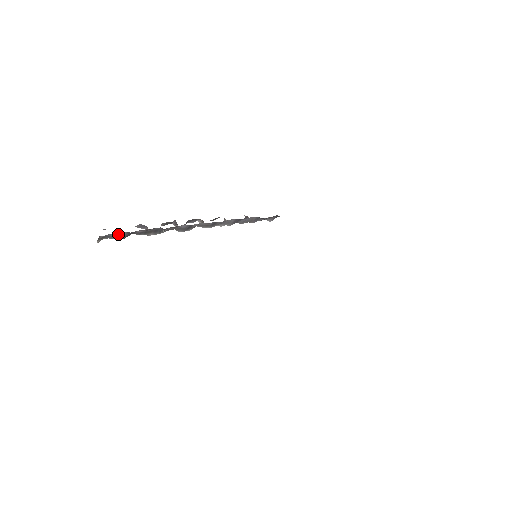
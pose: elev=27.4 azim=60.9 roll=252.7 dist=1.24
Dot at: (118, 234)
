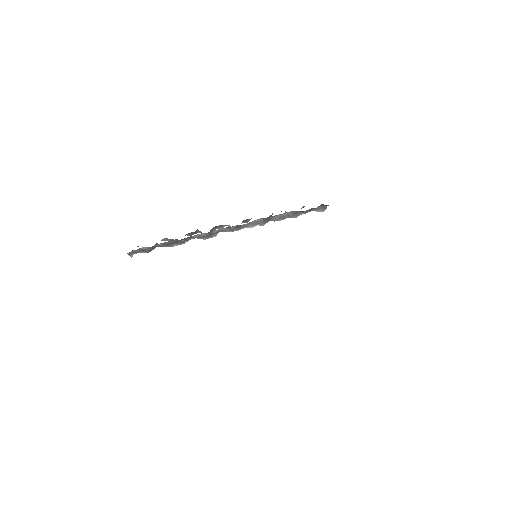
Dot at: (142, 249)
